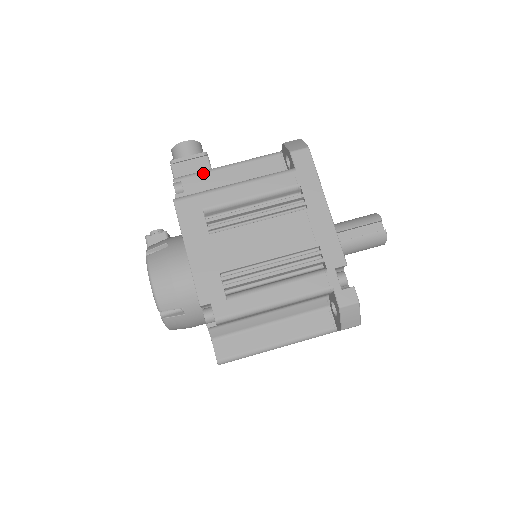
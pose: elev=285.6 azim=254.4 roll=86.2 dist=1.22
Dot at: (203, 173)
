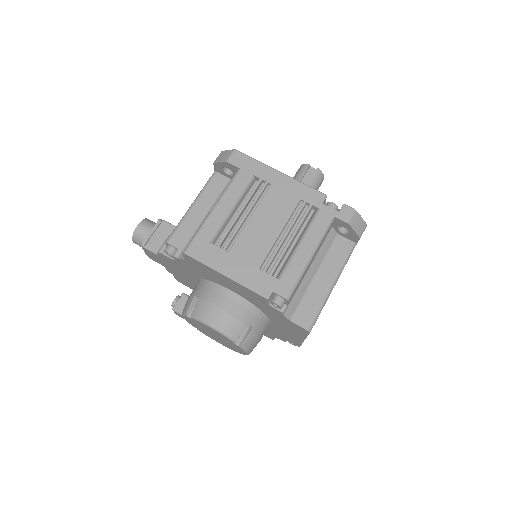
Dot at: (179, 227)
